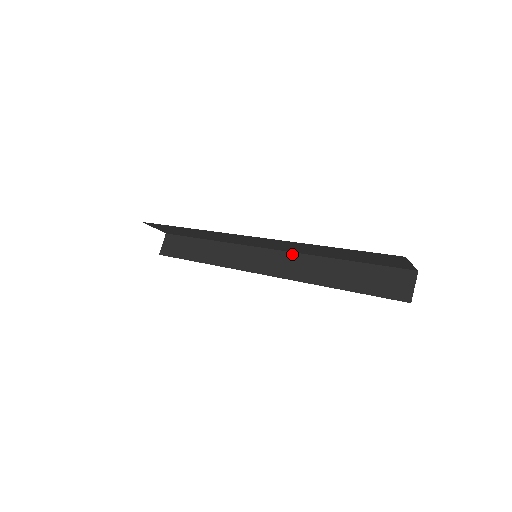
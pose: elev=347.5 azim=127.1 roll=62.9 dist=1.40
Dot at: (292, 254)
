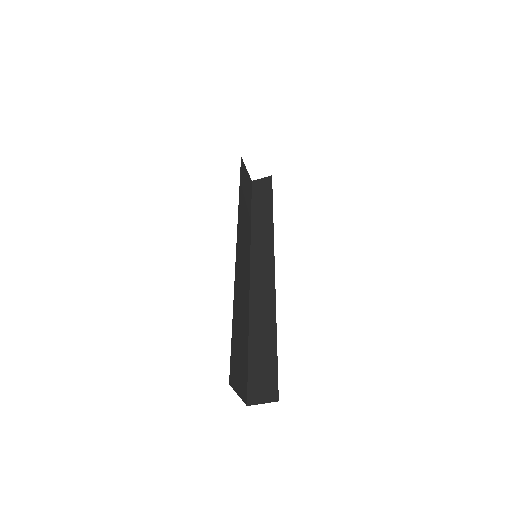
Dot at: (273, 286)
